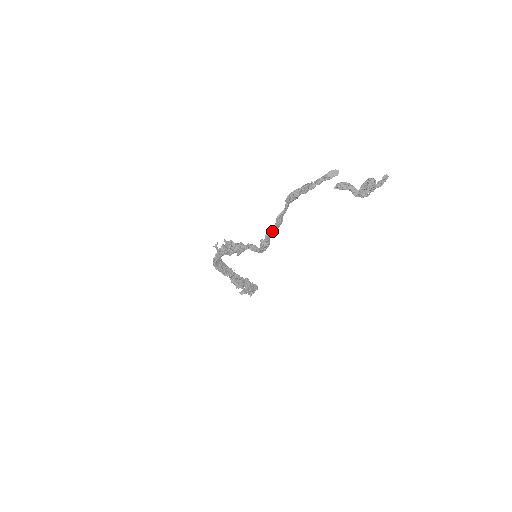
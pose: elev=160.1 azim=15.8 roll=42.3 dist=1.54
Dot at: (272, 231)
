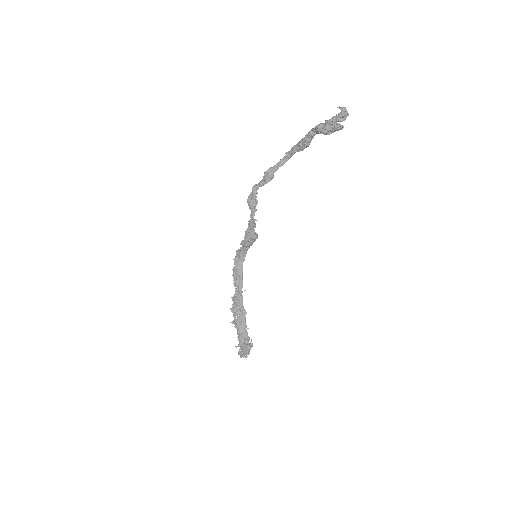
Dot at: (261, 182)
